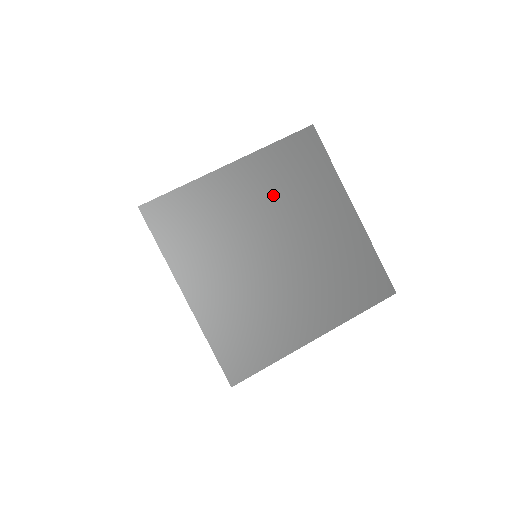
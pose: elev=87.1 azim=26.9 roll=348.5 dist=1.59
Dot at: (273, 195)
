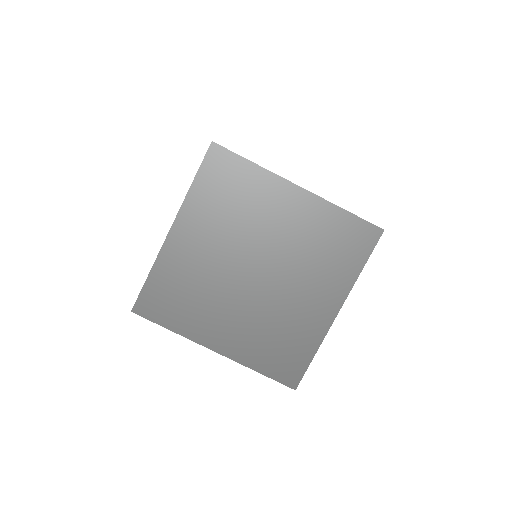
Dot at: (222, 227)
